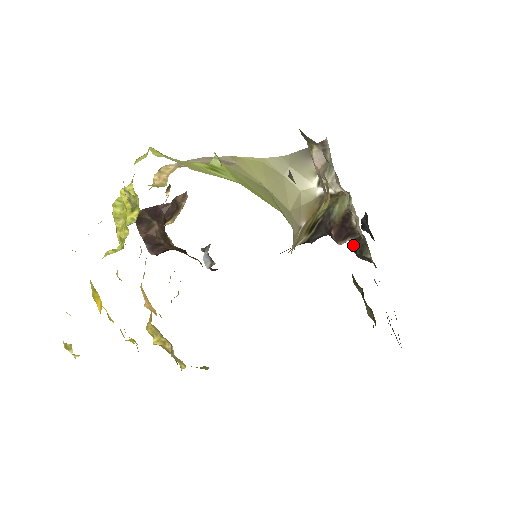
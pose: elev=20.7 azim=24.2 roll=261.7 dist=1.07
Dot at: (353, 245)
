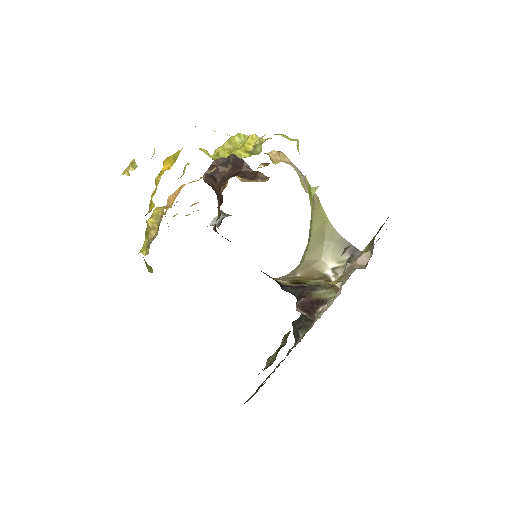
Dot at: (300, 319)
